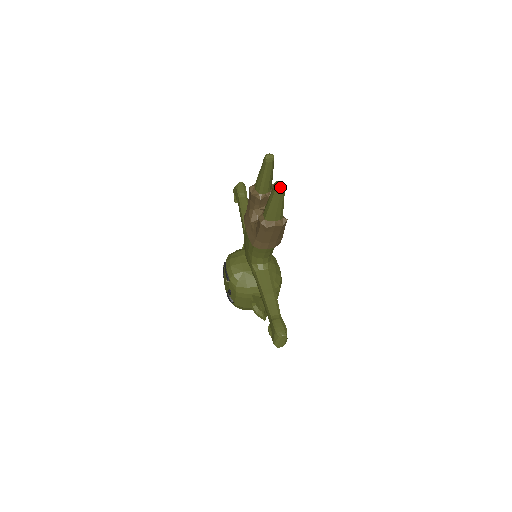
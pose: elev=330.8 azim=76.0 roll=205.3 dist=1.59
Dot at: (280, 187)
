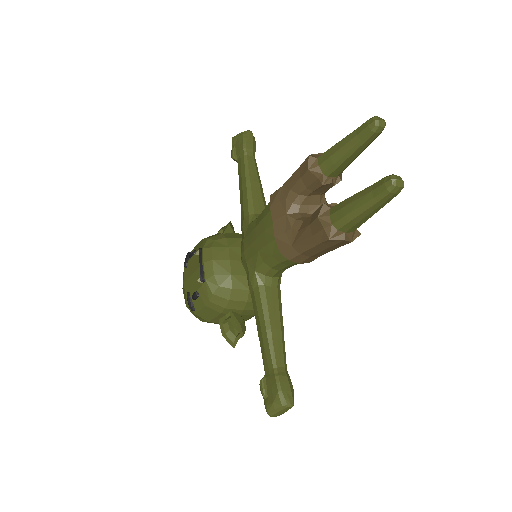
Dot at: (398, 187)
